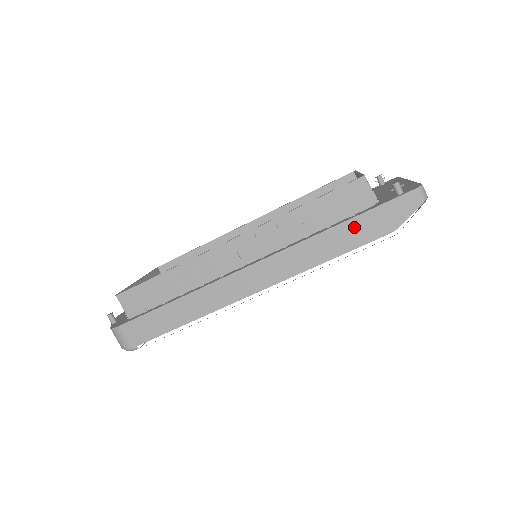
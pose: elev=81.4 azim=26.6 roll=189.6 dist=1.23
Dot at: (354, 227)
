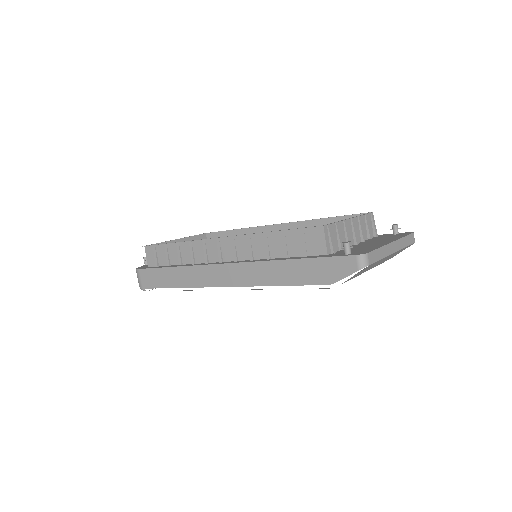
Dot at: (300, 267)
